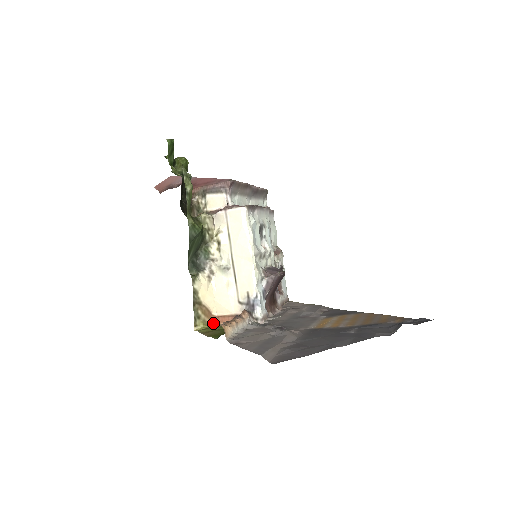
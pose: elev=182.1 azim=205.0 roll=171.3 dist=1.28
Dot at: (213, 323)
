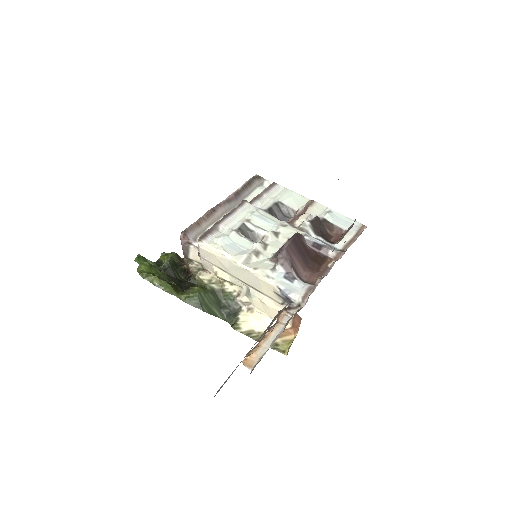
Dot at: (296, 334)
